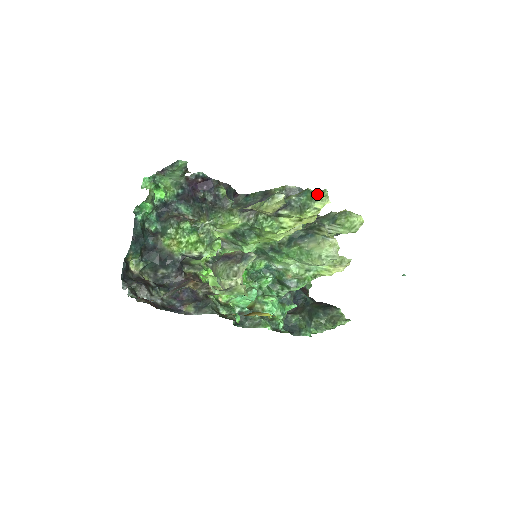
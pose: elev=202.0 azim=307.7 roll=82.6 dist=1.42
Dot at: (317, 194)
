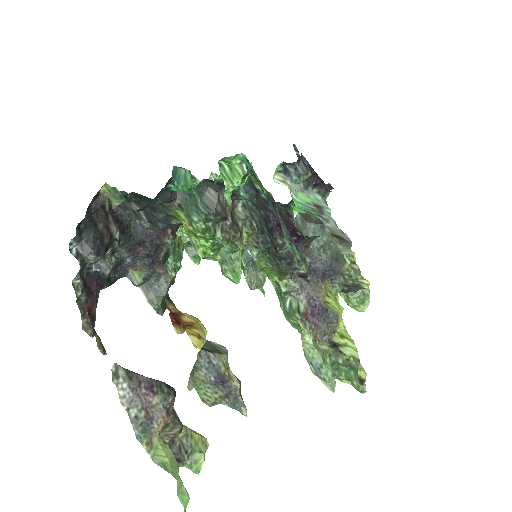
Dot at: (356, 386)
